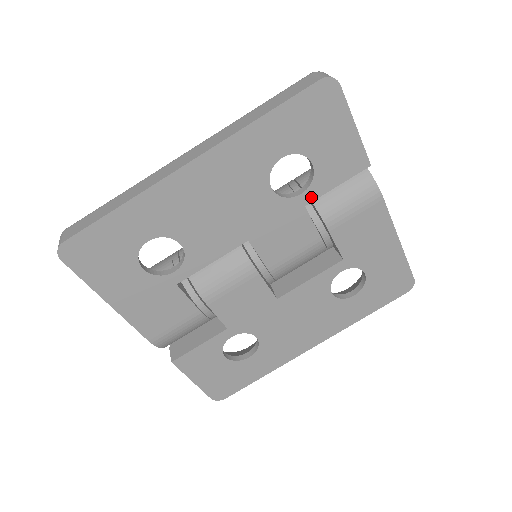
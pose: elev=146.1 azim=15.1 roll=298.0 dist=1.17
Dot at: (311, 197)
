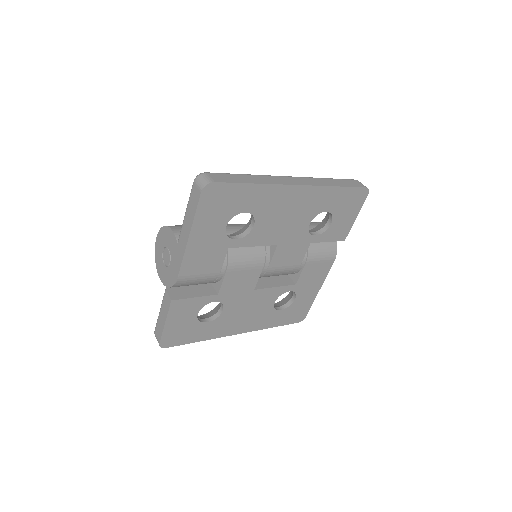
Dot at: (316, 240)
